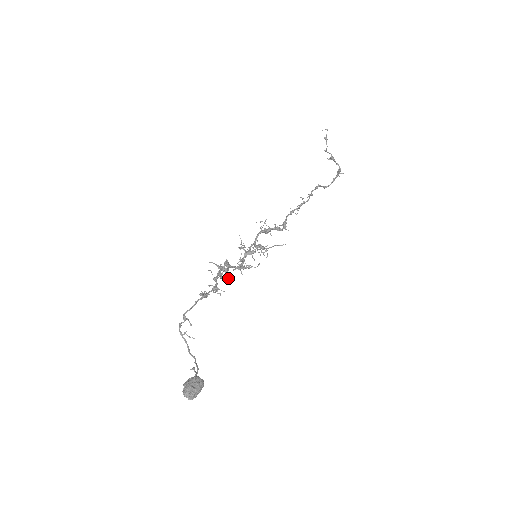
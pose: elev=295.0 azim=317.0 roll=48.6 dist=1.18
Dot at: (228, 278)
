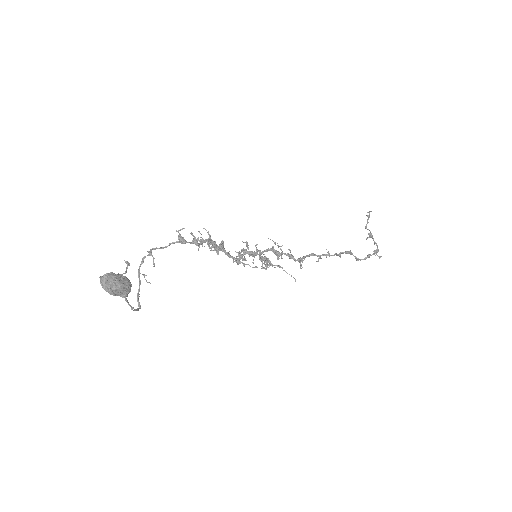
Dot at: (216, 250)
